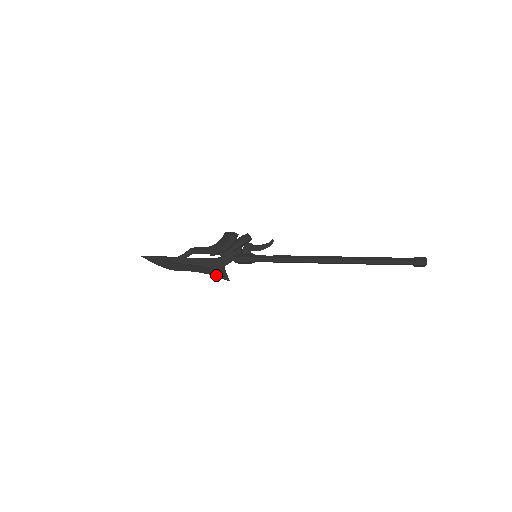
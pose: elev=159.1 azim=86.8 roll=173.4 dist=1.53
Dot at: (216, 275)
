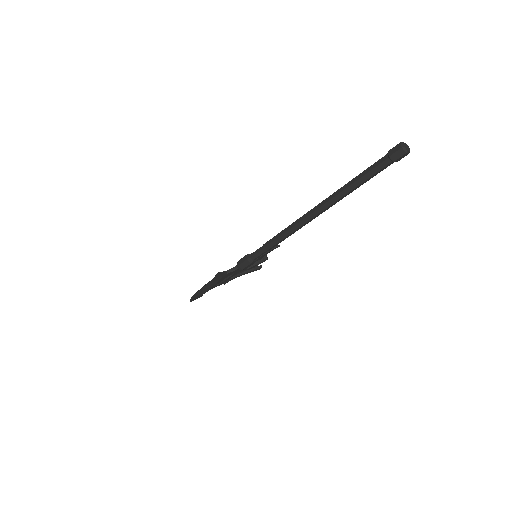
Dot at: (215, 277)
